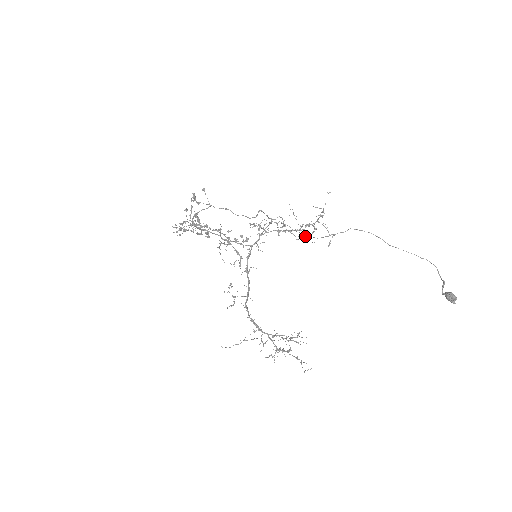
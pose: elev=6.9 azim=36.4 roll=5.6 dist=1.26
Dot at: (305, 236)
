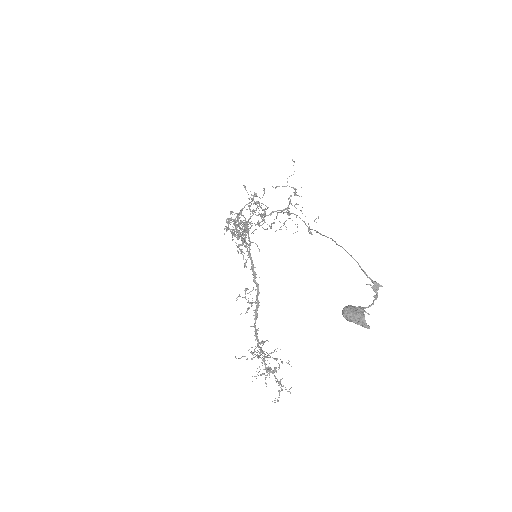
Dot at: occluded
